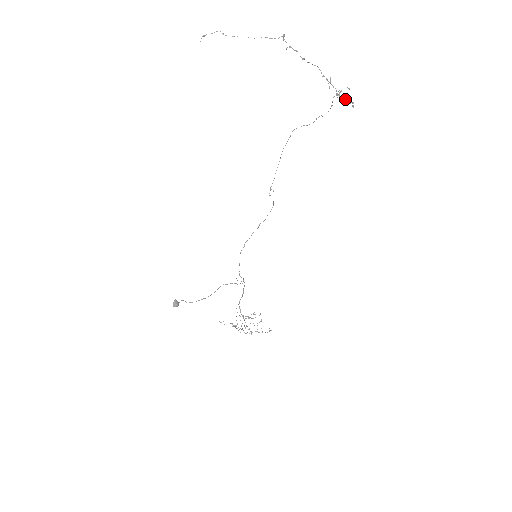
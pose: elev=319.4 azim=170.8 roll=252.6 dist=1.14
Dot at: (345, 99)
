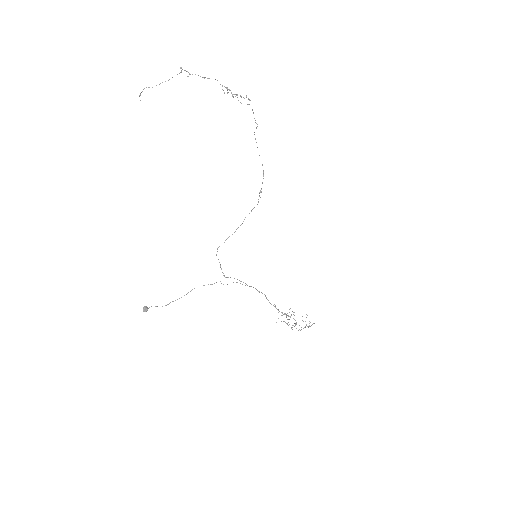
Dot at: (240, 96)
